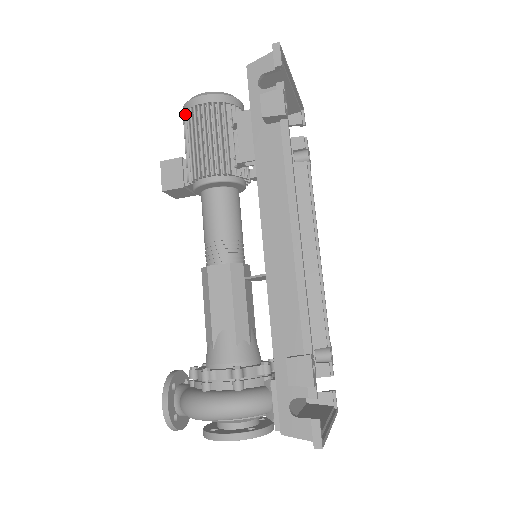
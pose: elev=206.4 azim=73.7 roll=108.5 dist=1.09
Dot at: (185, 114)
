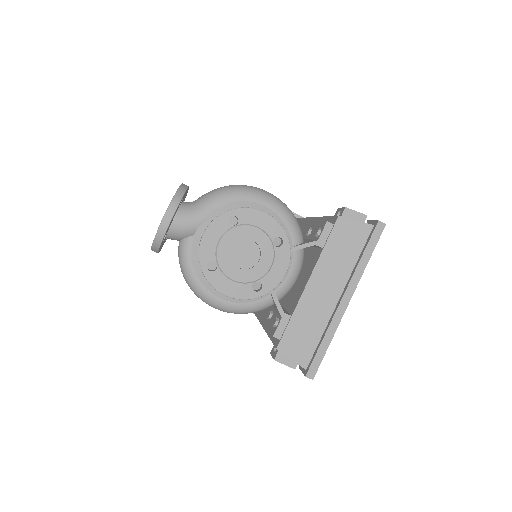
Dot at: occluded
